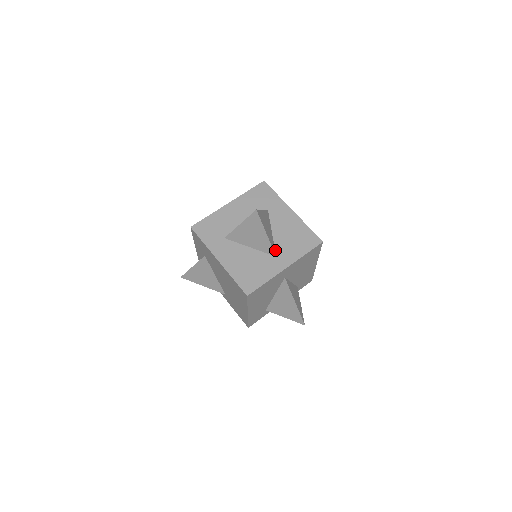
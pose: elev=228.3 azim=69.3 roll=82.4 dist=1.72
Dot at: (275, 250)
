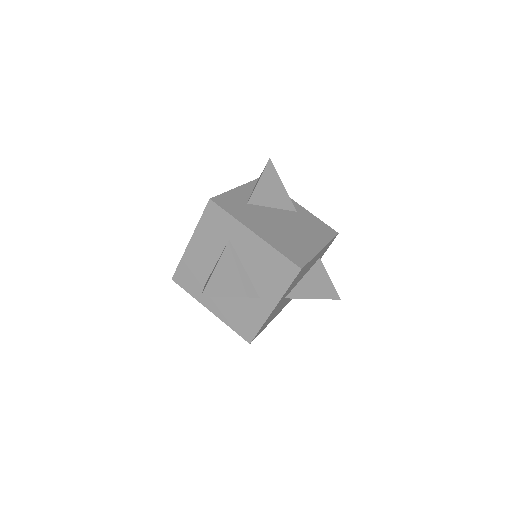
Dot at: (255, 290)
